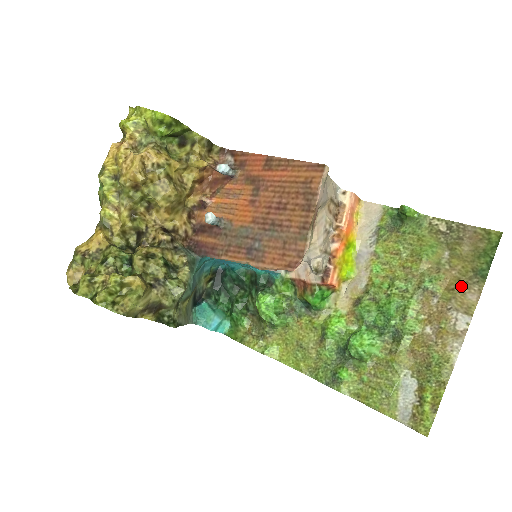
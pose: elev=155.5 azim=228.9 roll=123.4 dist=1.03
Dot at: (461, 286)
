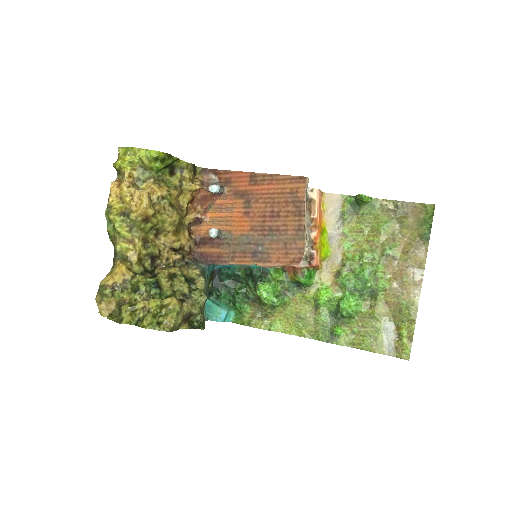
Dot at: (413, 249)
